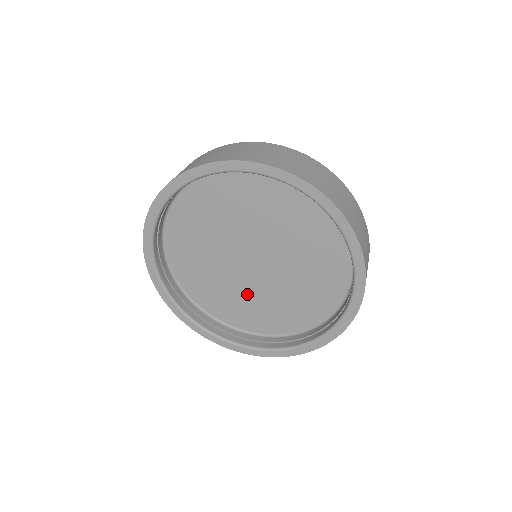
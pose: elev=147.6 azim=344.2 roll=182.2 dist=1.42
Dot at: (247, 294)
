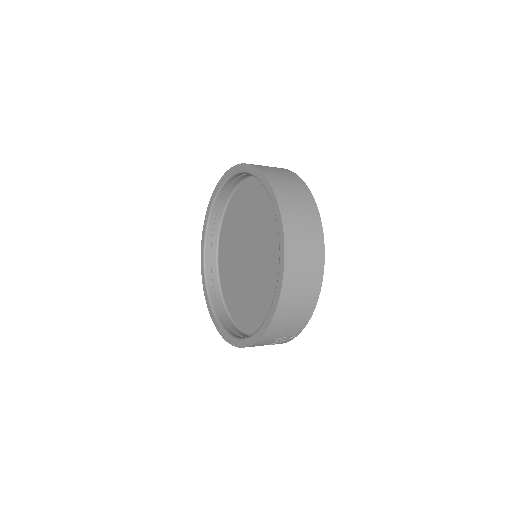
Dot at: (251, 292)
